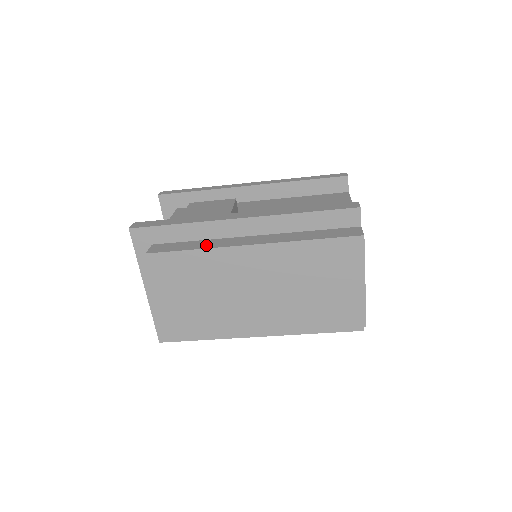
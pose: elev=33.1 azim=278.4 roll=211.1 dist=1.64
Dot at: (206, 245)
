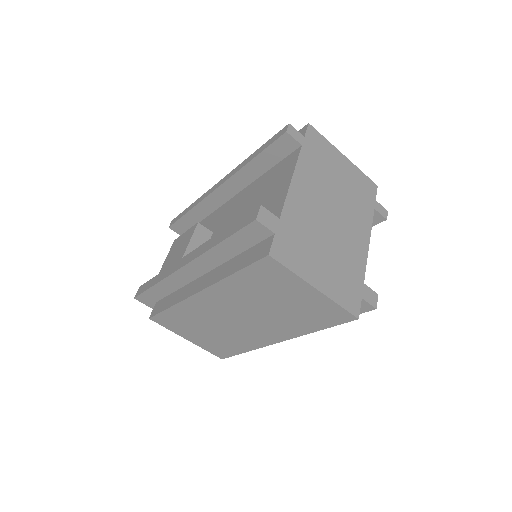
Dot at: (176, 299)
